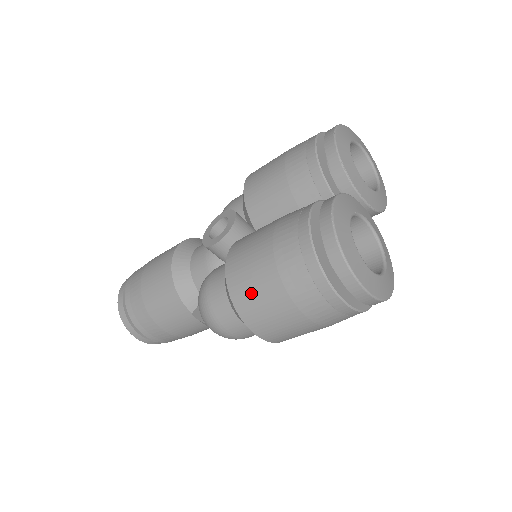
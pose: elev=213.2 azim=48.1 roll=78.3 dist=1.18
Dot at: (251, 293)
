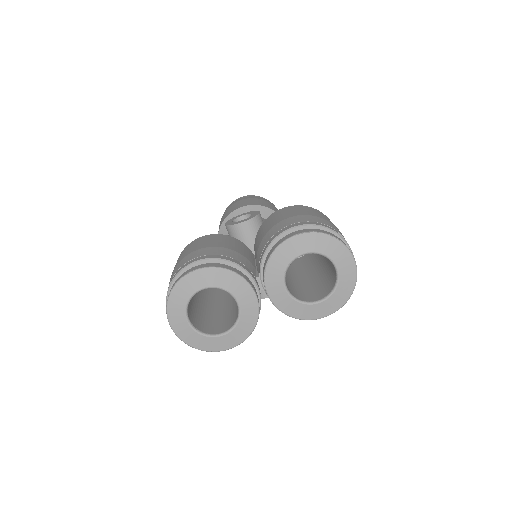
Dot at: occluded
